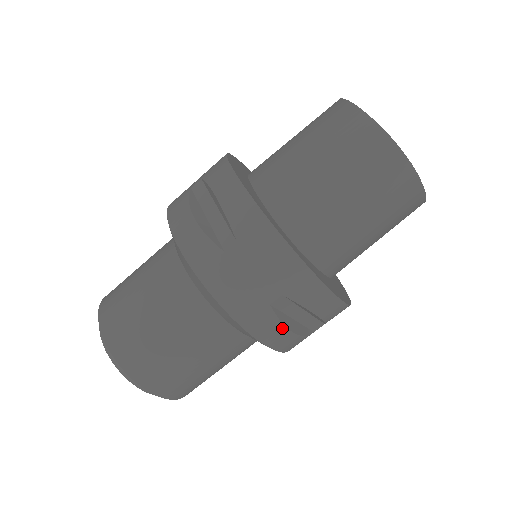
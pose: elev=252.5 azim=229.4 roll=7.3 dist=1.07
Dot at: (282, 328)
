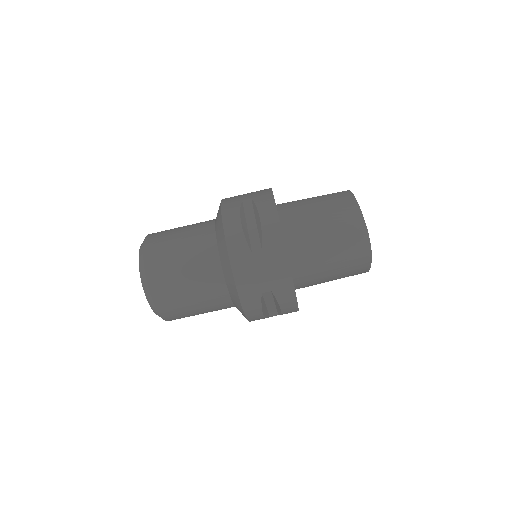
Dot at: (259, 308)
